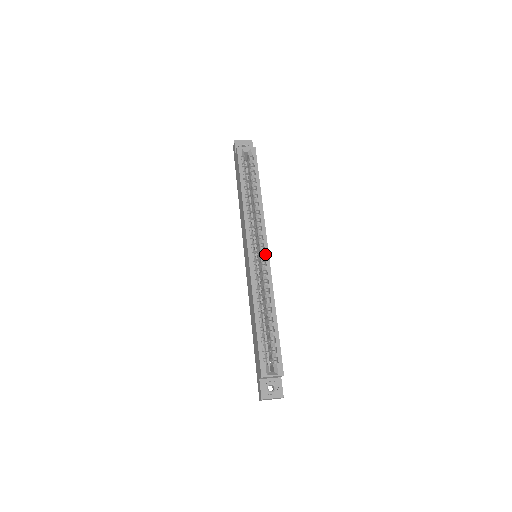
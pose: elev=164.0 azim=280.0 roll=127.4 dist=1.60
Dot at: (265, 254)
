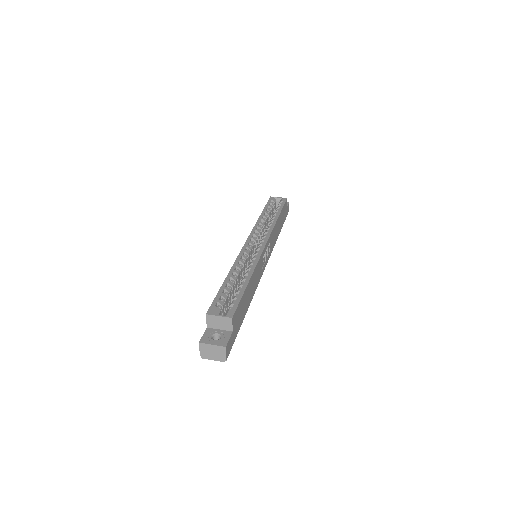
Dot at: (262, 245)
